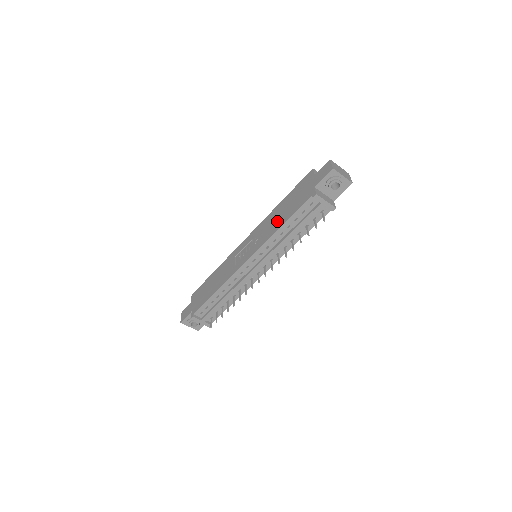
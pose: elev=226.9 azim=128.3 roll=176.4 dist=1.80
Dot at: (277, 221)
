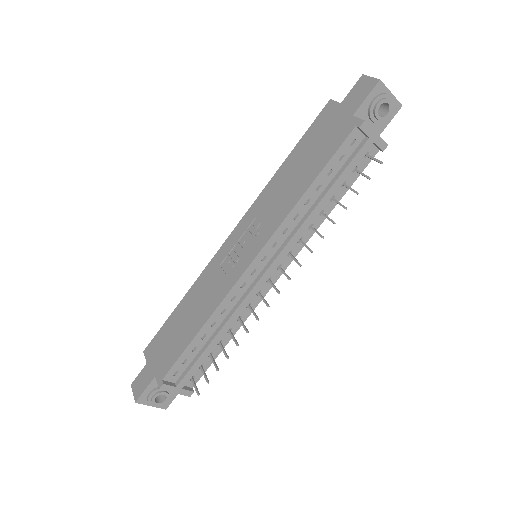
Dot at: (293, 185)
